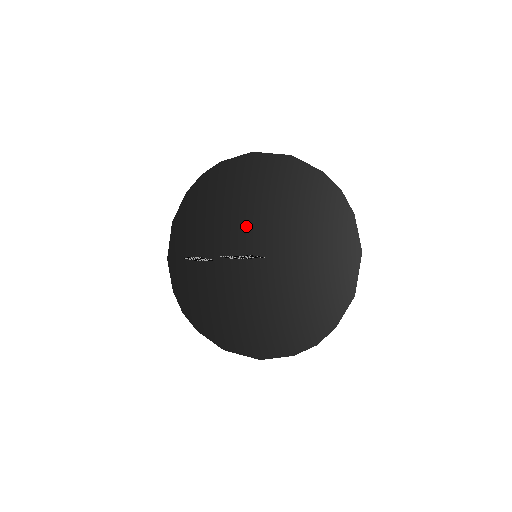
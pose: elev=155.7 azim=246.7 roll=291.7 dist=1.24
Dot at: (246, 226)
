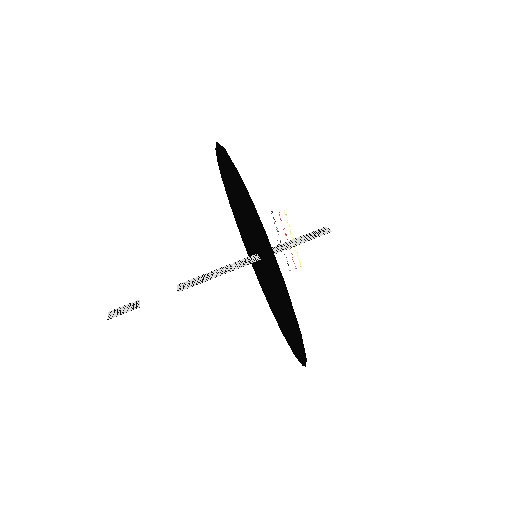
Dot at: (244, 222)
